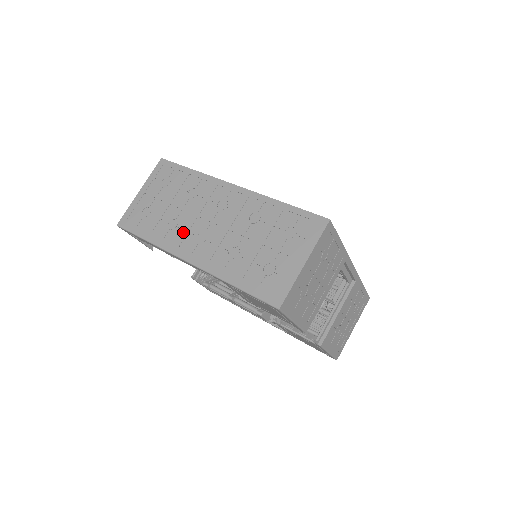
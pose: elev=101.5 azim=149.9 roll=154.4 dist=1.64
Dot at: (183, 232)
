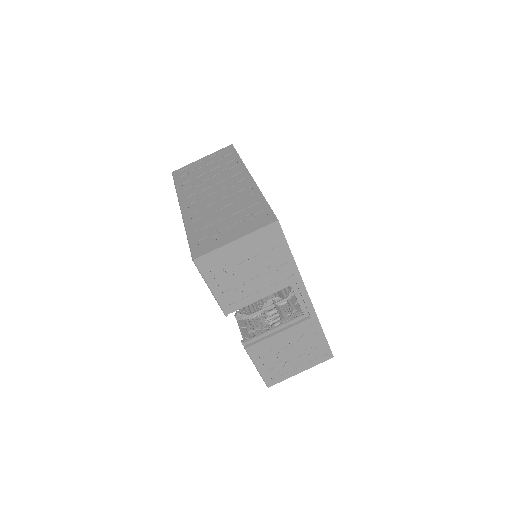
Dot at: (196, 191)
